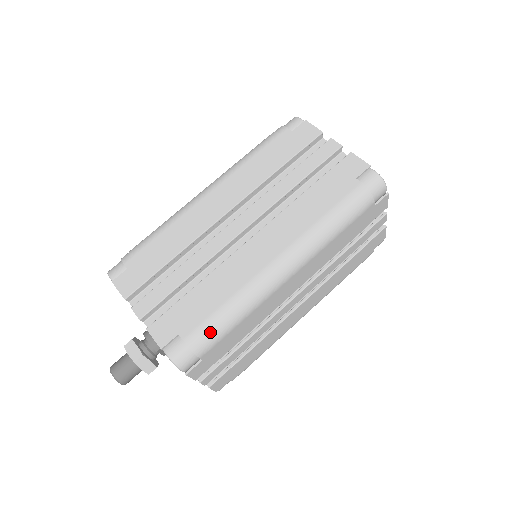
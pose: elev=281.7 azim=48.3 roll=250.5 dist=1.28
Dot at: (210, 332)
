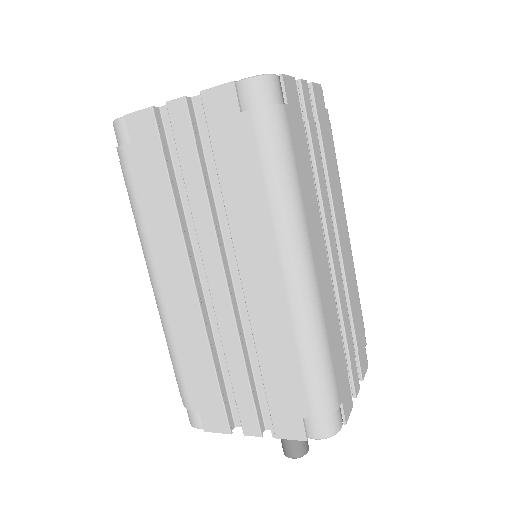
Dot at: (321, 389)
